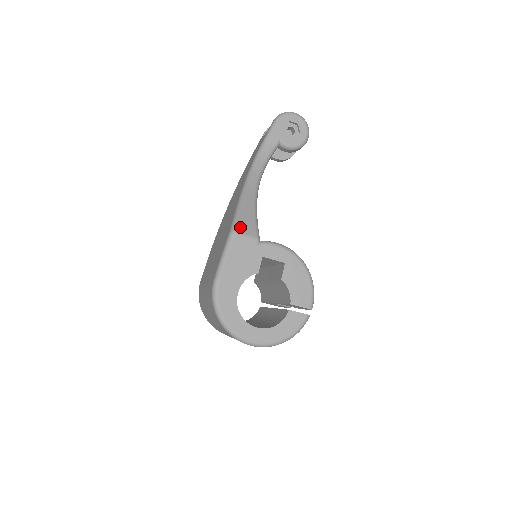
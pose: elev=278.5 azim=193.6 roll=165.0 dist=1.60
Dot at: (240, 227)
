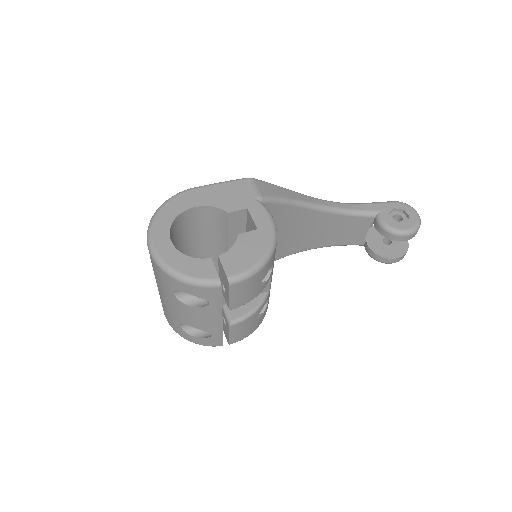
Dot at: (260, 183)
